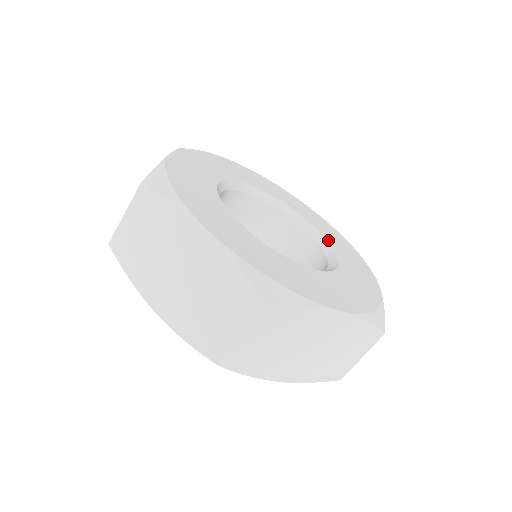
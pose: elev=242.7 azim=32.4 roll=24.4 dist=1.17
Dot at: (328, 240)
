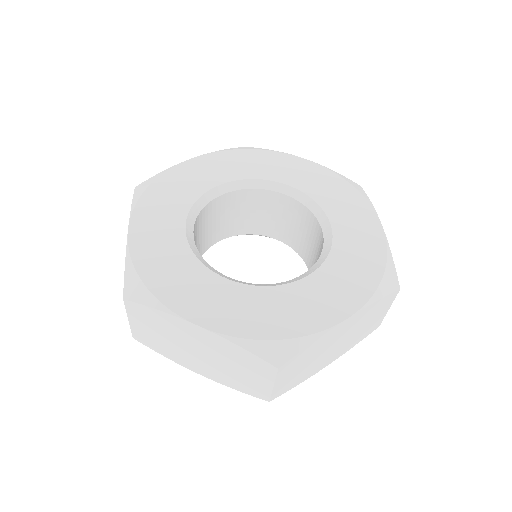
Dot at: (314, 198)
